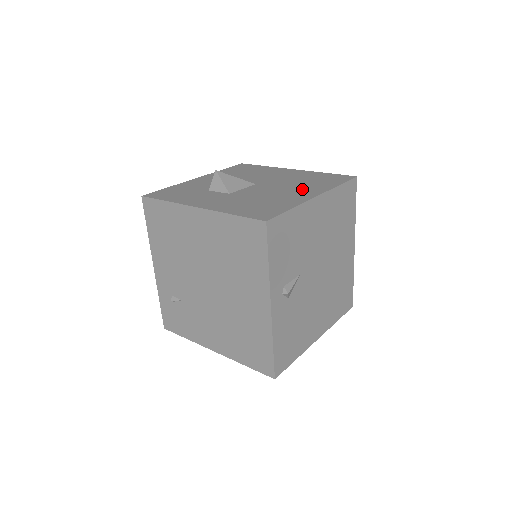
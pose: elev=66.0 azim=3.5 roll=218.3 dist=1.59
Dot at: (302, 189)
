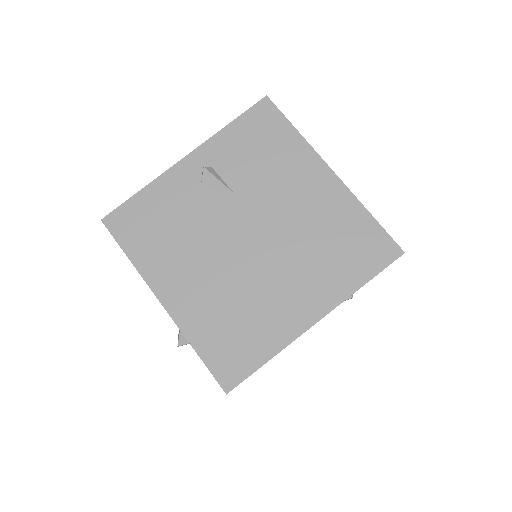
Dot at: occluded
